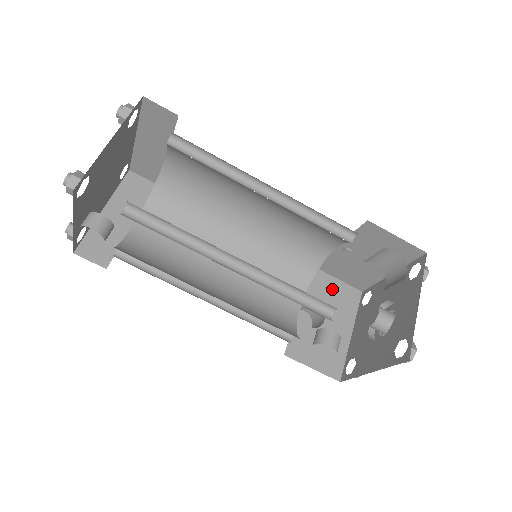
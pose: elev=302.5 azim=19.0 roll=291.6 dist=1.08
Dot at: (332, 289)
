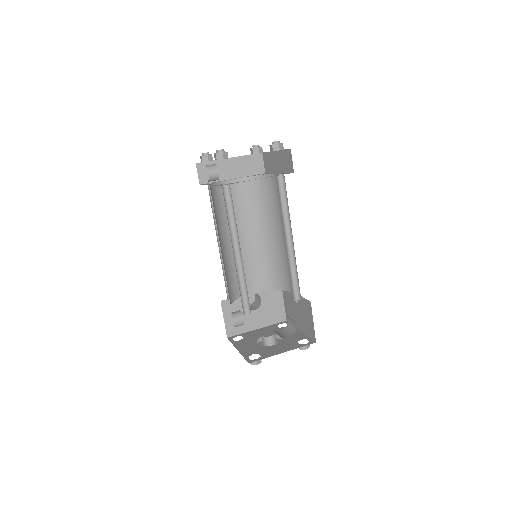
Dot at: (276, 303)
